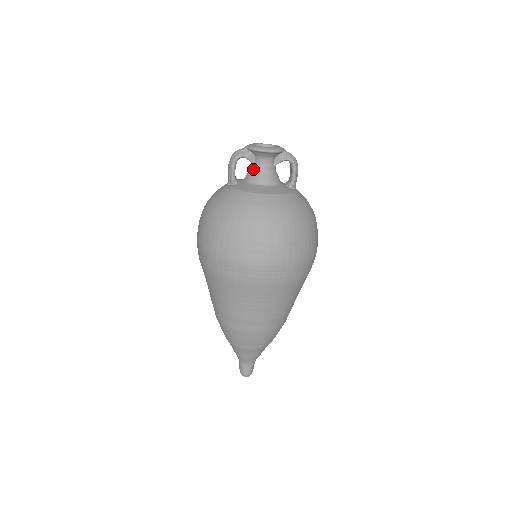
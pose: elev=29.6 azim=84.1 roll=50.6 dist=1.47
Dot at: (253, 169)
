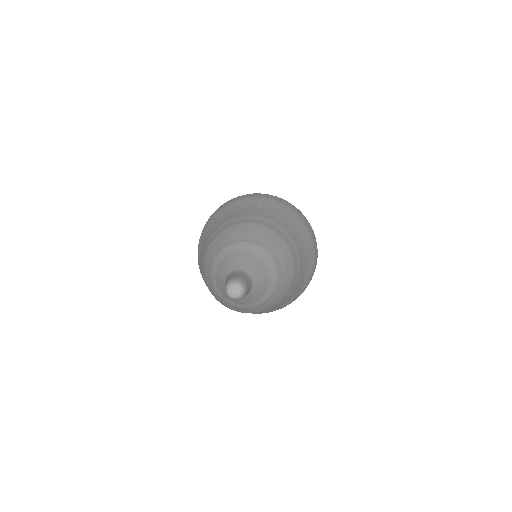
Dot at: occluded
